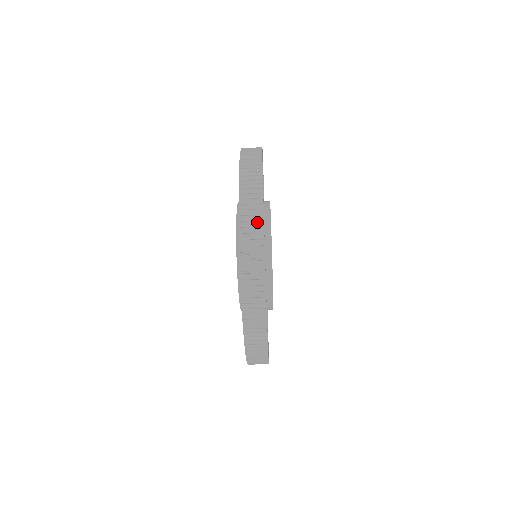
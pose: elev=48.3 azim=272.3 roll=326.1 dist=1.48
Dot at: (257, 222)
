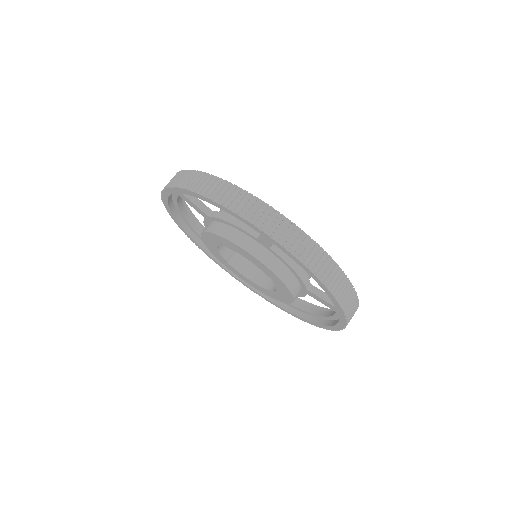
Dot at: (187, 175)
